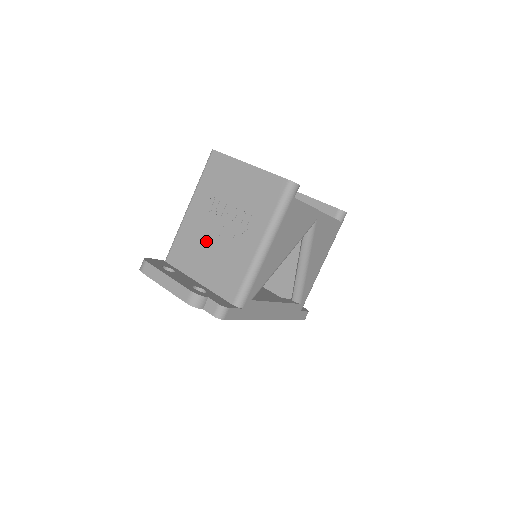
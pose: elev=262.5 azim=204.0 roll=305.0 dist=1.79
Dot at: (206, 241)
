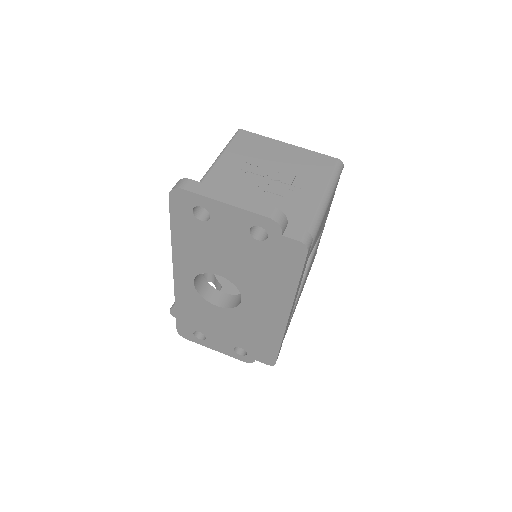
Dot at: (246, 194)
